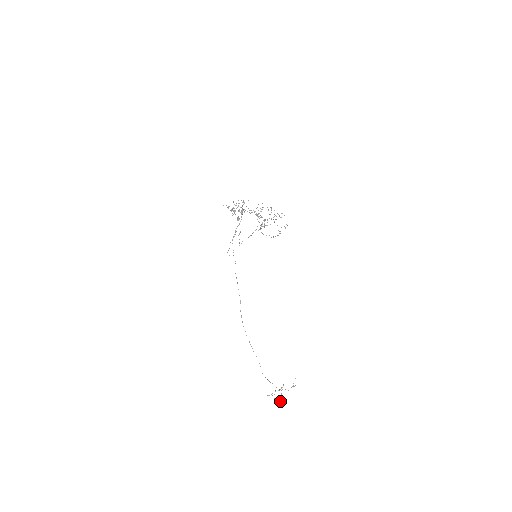
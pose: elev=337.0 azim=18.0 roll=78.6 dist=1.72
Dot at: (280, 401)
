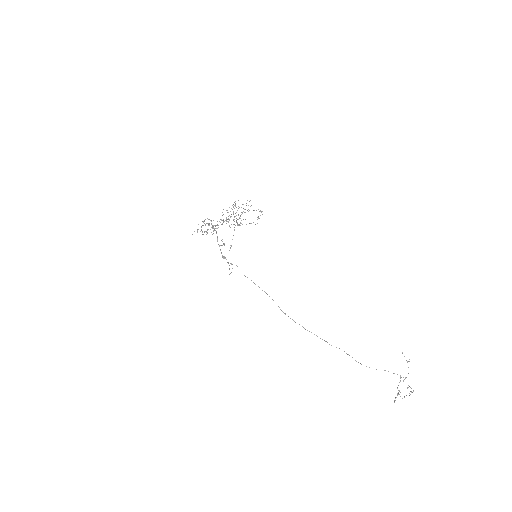
Dot at: (409, 386)
